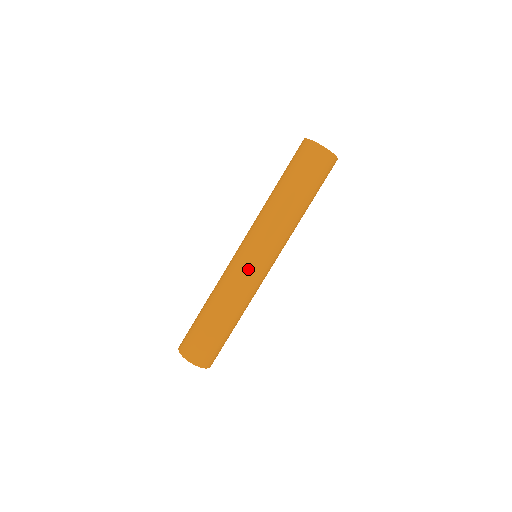
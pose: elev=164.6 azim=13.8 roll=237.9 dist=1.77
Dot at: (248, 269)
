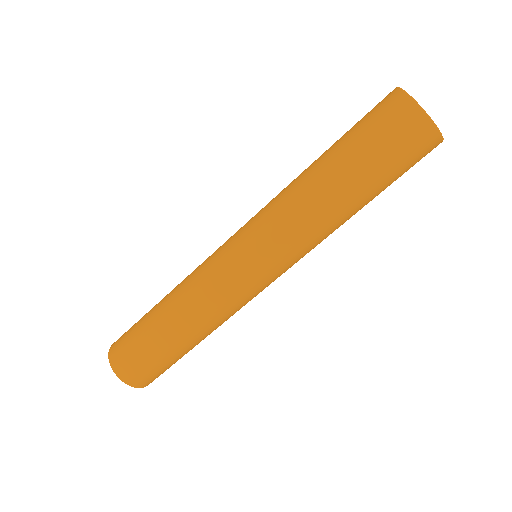
Dot at: (250, 291)
